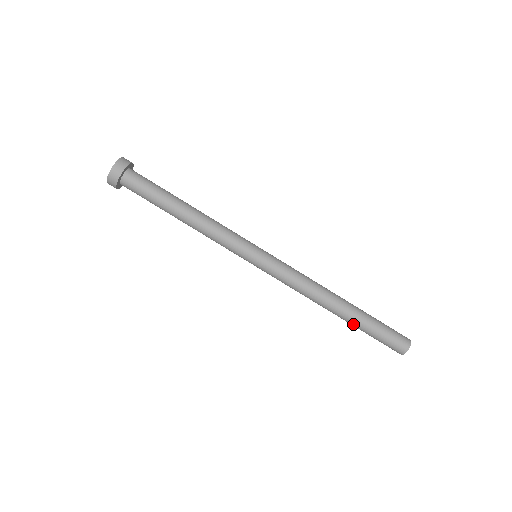
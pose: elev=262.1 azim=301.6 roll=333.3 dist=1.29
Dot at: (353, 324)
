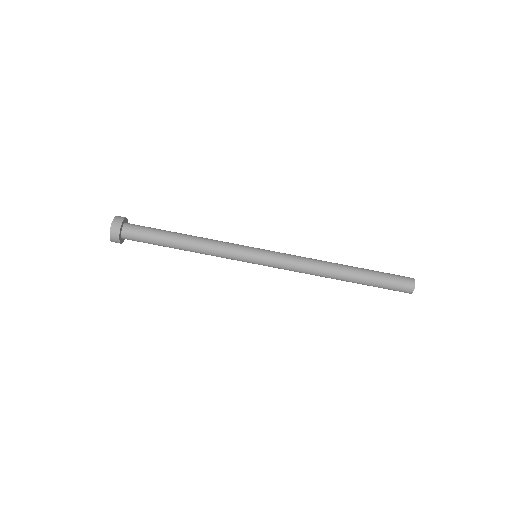
Dot at: (361, 280)
